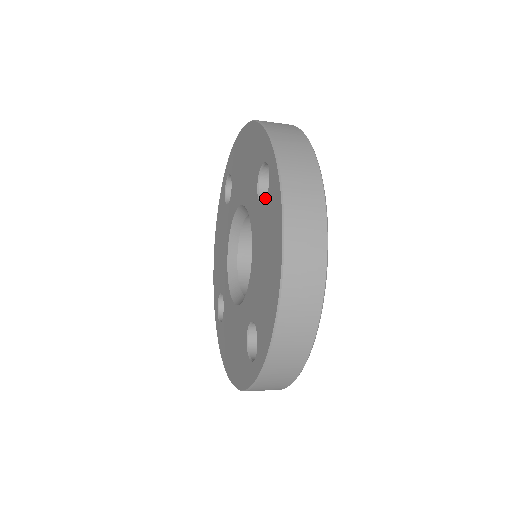
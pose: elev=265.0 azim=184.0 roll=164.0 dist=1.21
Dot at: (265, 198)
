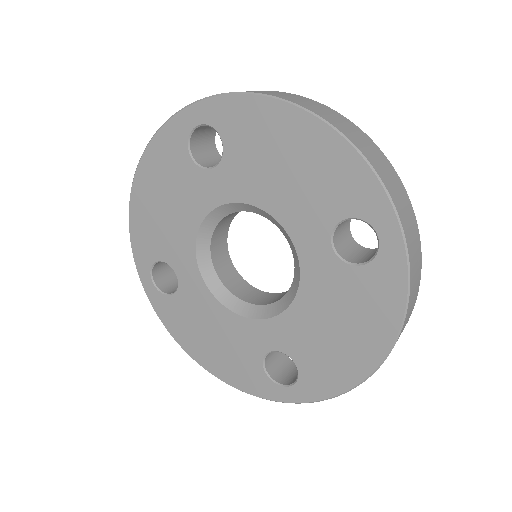
Dot at: (217, 165)
